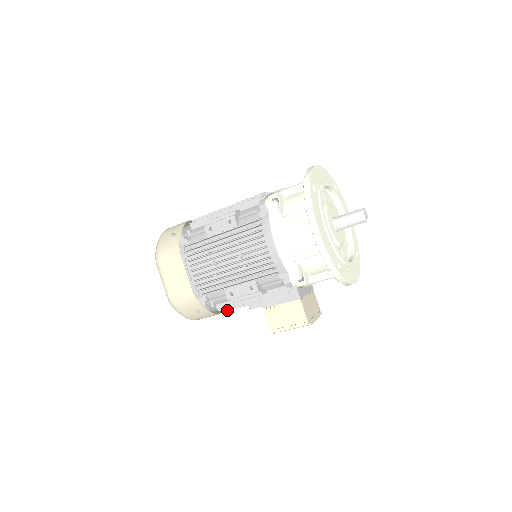
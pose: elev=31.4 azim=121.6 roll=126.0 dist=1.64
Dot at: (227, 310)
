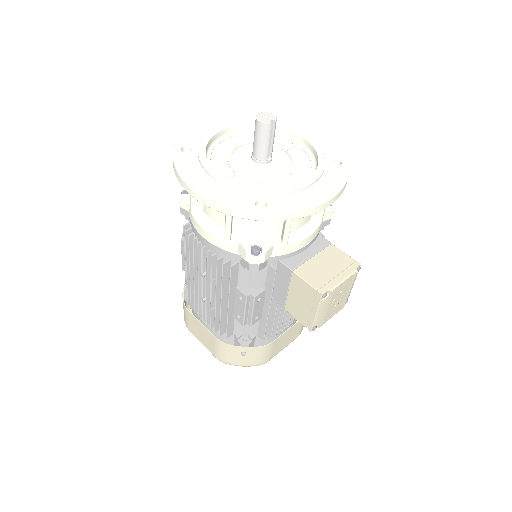
Dot at: (270, 334)
